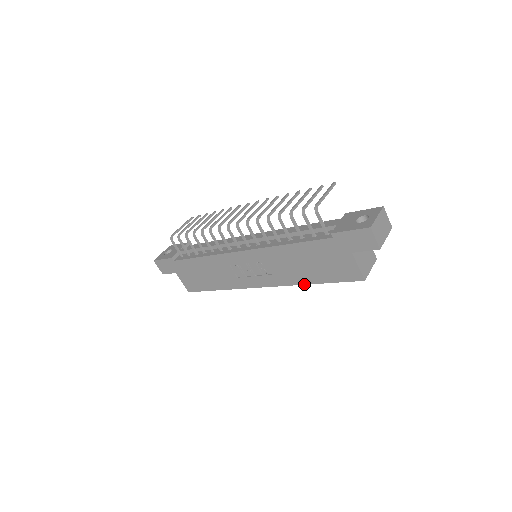
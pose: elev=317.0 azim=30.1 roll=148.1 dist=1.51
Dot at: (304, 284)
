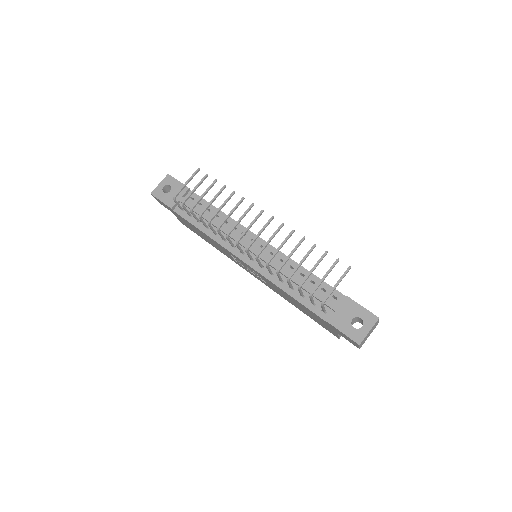
Dot at: (291, 303)
